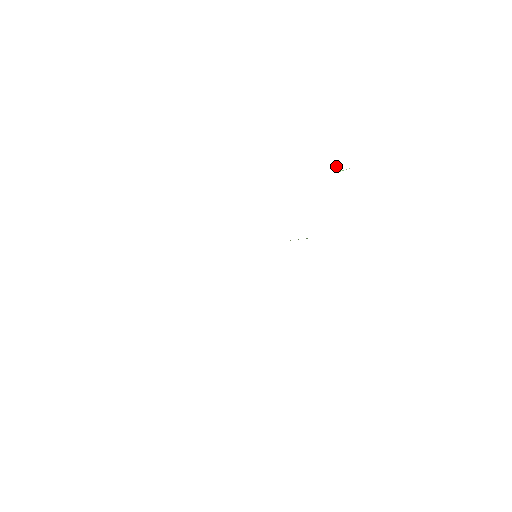
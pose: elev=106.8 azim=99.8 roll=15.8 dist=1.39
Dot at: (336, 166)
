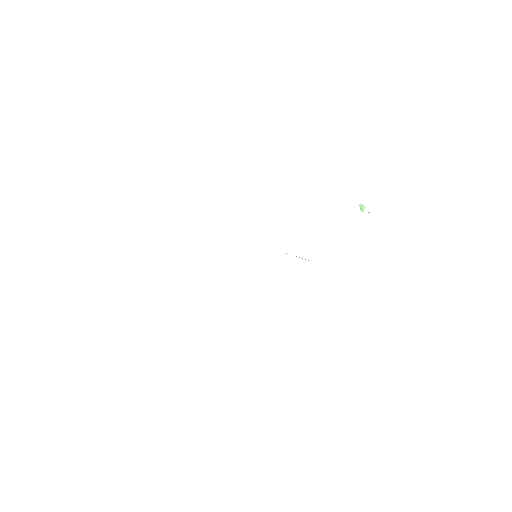
Dot at: (360, 205)
